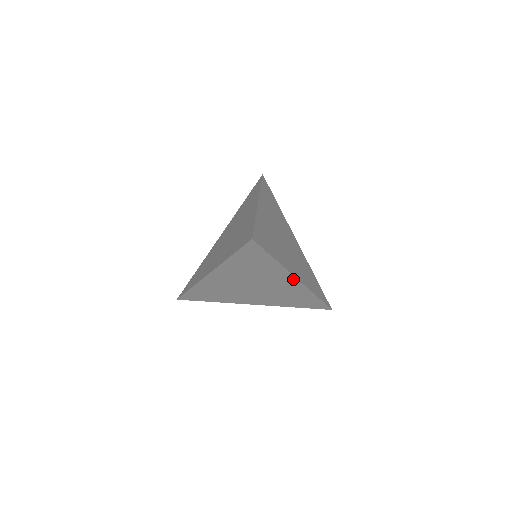
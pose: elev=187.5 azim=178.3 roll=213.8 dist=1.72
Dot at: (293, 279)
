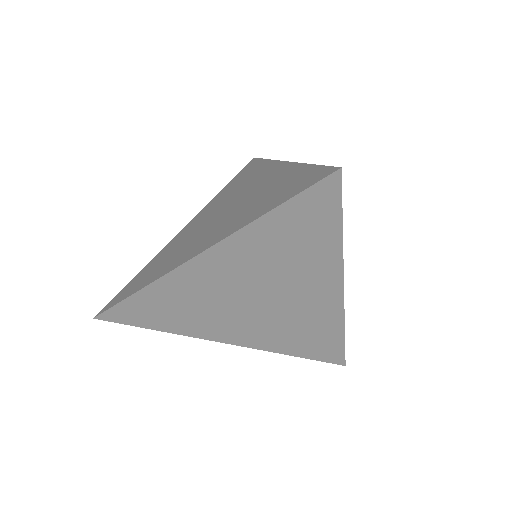
Dot at: (336, 289)
